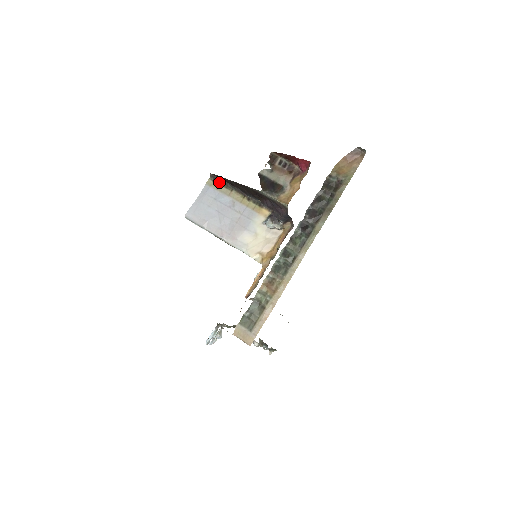
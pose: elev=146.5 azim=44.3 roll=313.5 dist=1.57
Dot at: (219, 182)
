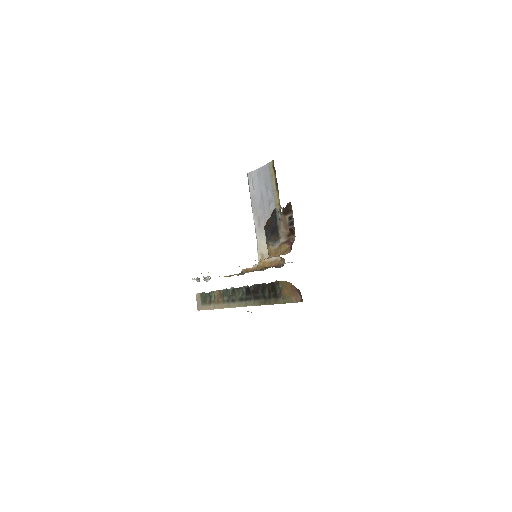
Dot at: (275, 172)
